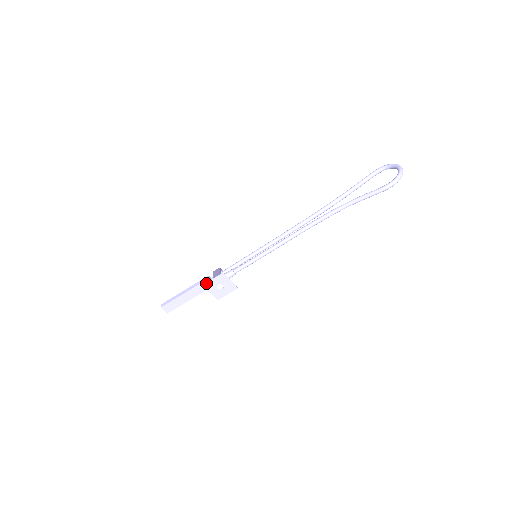
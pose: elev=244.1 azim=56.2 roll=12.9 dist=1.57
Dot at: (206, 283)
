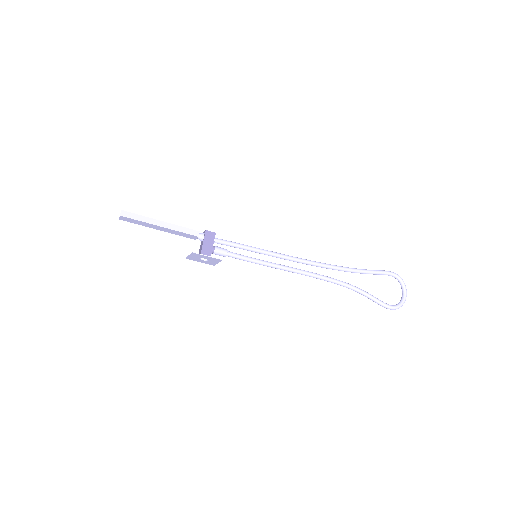
Dot at: (198, 254)
